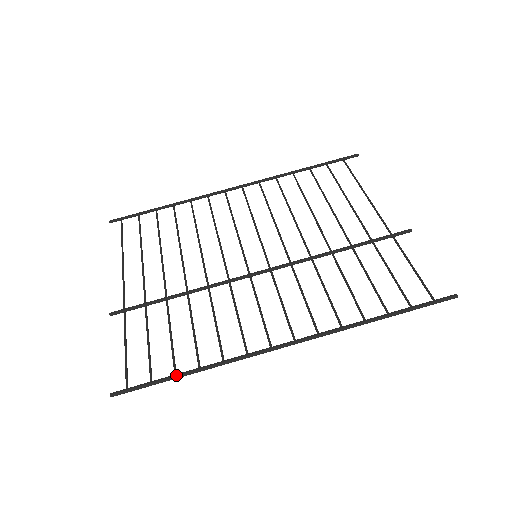
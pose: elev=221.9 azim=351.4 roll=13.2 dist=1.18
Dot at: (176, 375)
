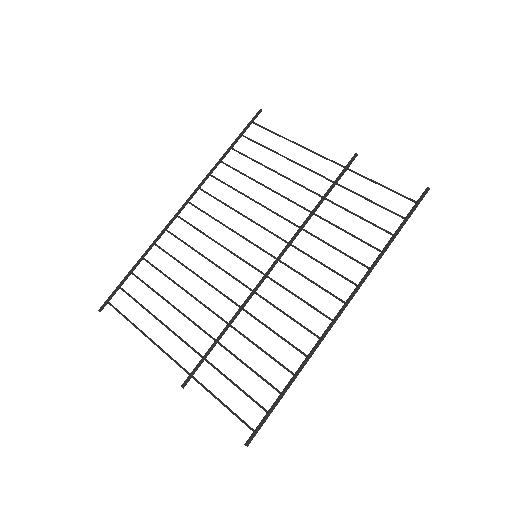
Dot at: (282, 393)
